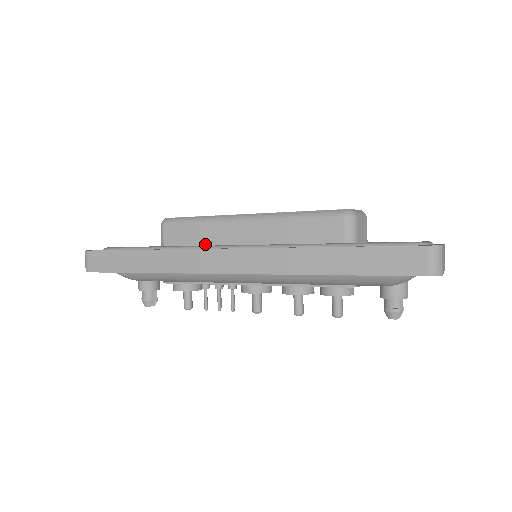
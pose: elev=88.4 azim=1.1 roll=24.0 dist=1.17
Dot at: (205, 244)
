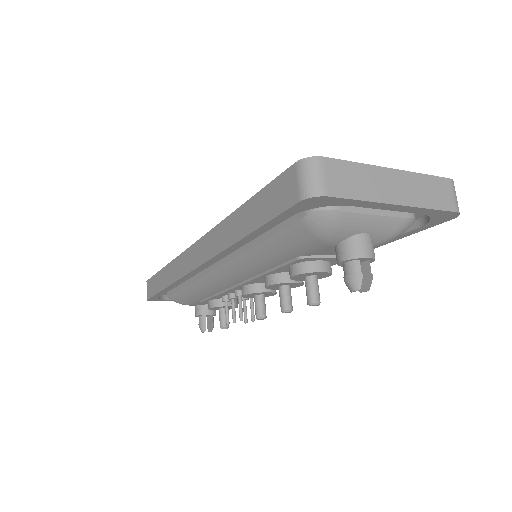
Dot at: occluded
